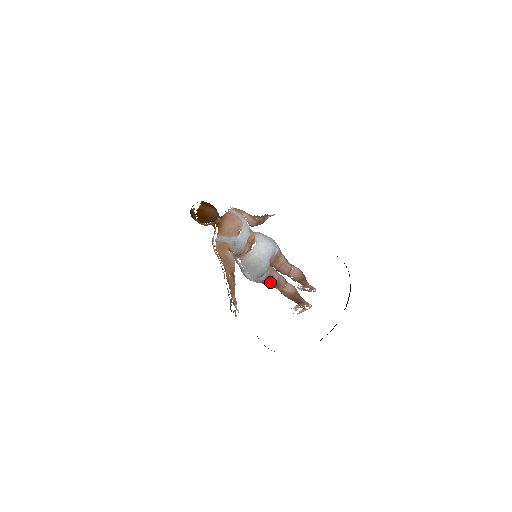
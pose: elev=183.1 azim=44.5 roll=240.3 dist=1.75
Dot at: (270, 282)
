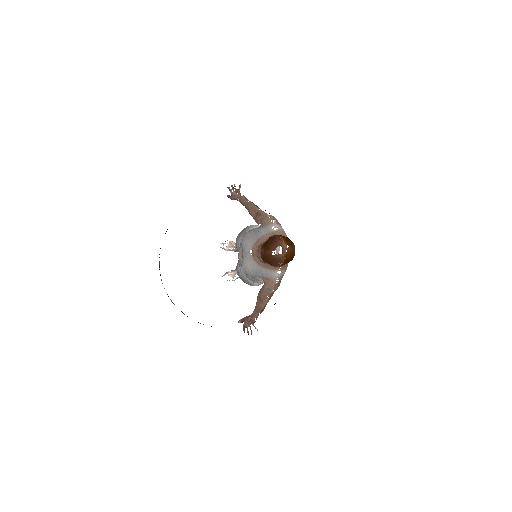
Dot at: occluded
